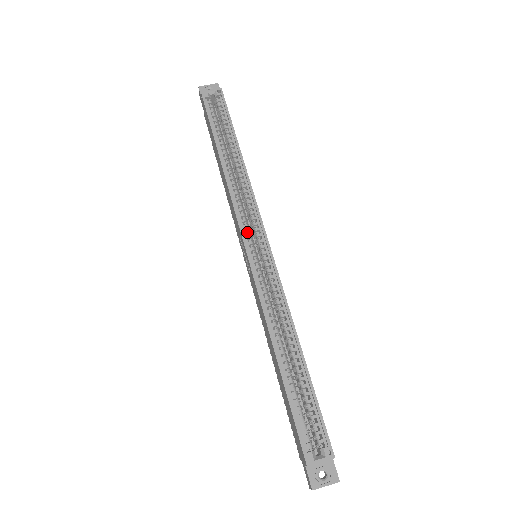
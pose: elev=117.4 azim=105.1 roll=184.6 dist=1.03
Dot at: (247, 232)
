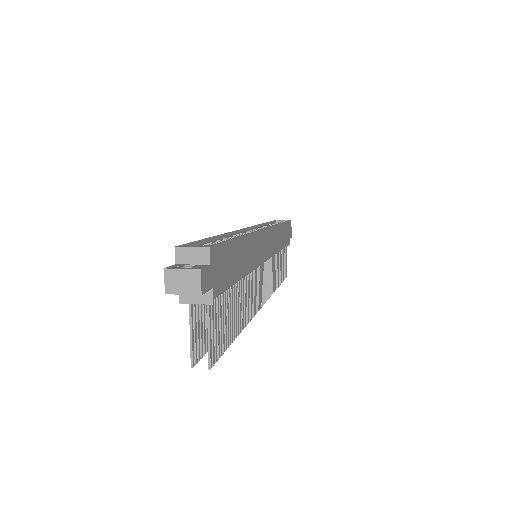
Dot at: (254, 229)
